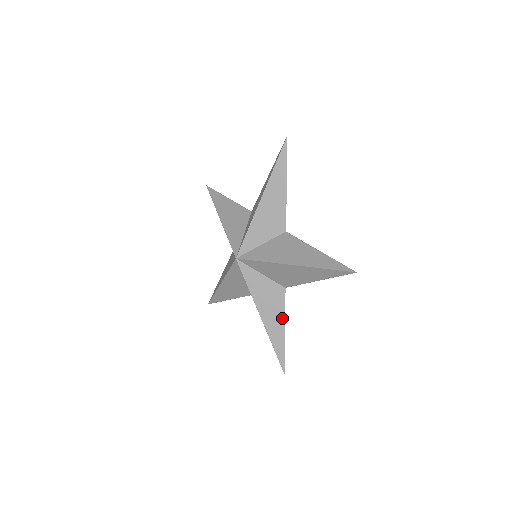
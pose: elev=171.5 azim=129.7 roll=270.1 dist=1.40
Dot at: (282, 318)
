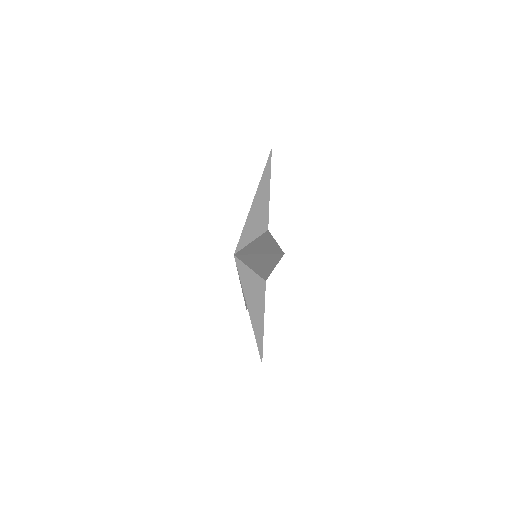
Dot at: (271, 239)
